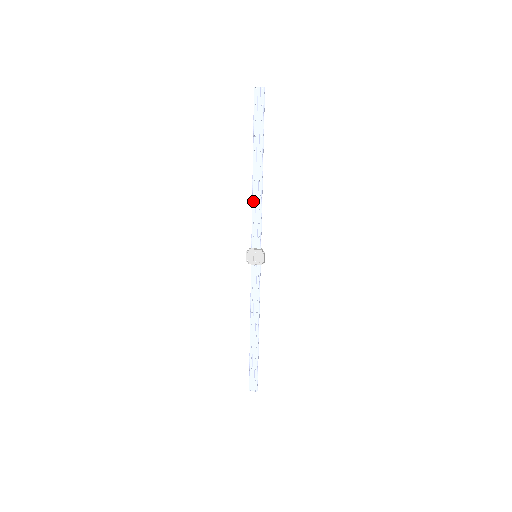
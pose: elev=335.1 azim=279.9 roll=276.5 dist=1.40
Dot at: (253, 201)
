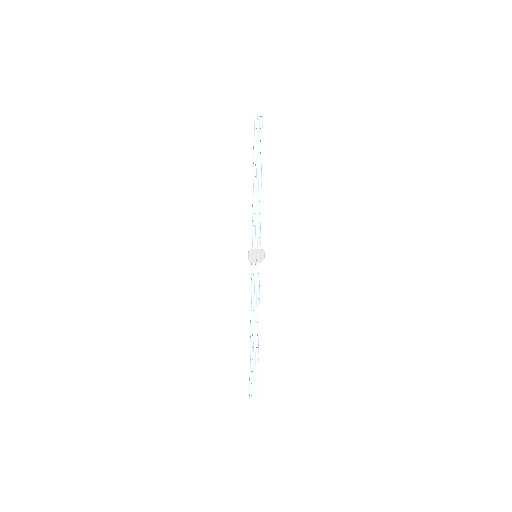
Dot at: (254, 206)
